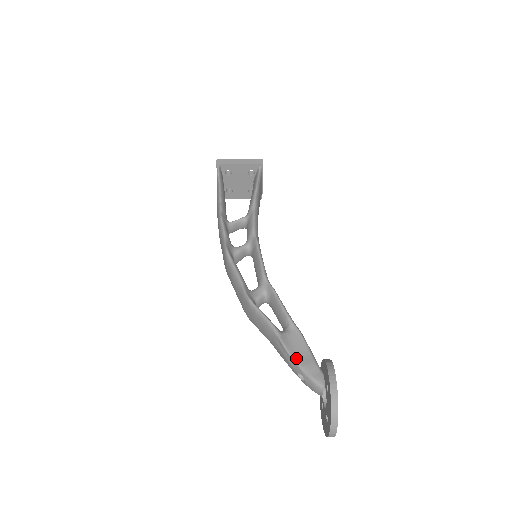
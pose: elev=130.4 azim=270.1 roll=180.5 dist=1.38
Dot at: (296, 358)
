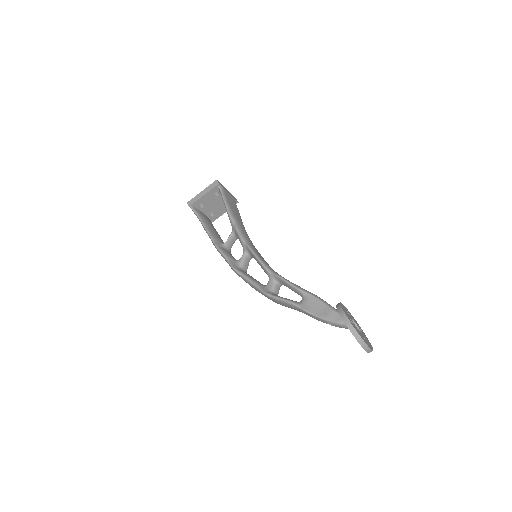
Dot at: (319, 315)
